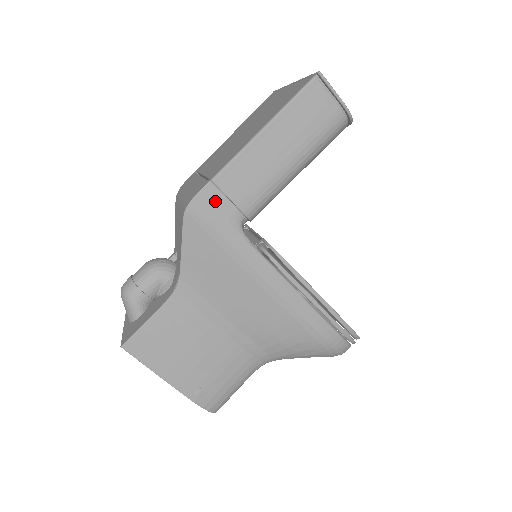
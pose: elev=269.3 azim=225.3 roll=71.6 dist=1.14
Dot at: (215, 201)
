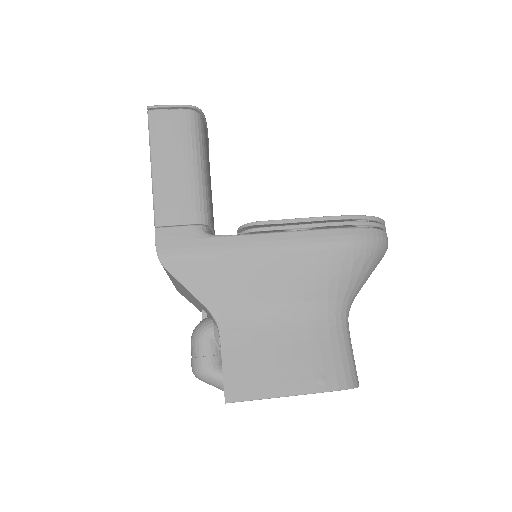
Dot at: (171, 236)
